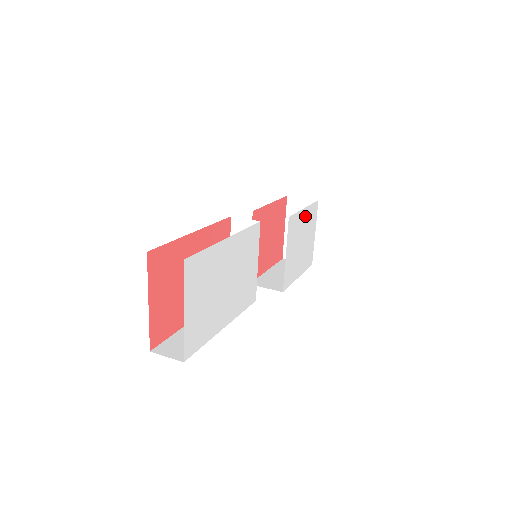
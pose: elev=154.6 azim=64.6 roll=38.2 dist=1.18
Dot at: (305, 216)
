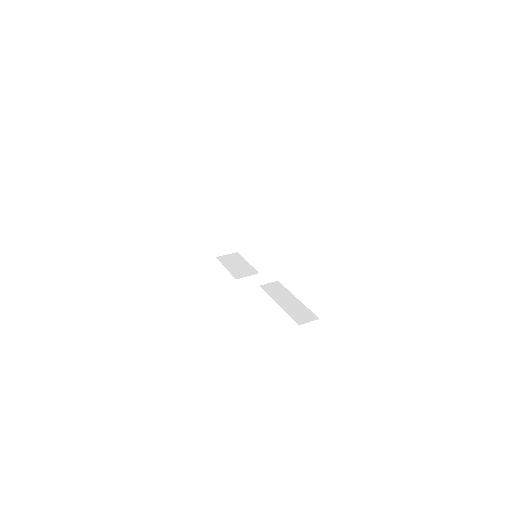
Dot at: occluded
